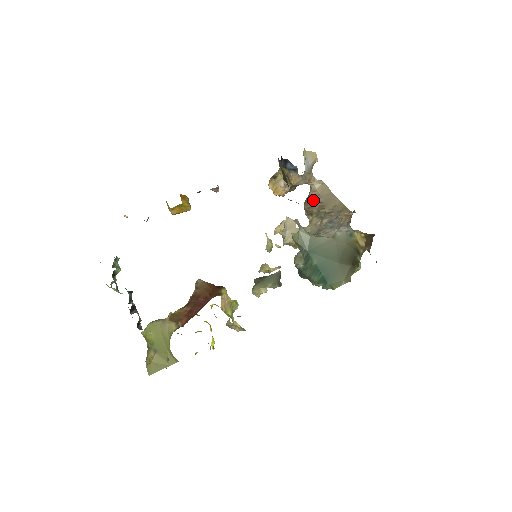
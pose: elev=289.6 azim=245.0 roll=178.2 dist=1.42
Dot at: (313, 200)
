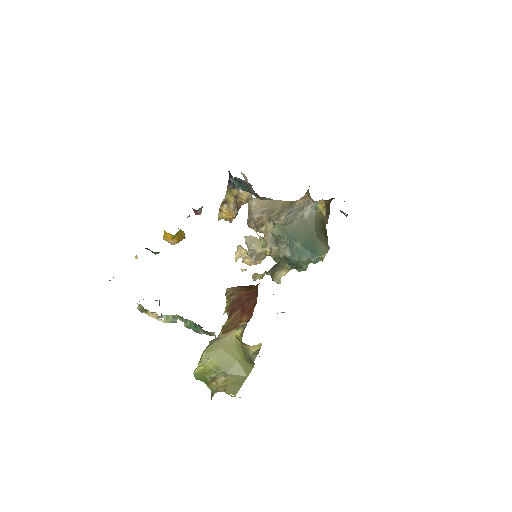
Dot at: (258, 213)
